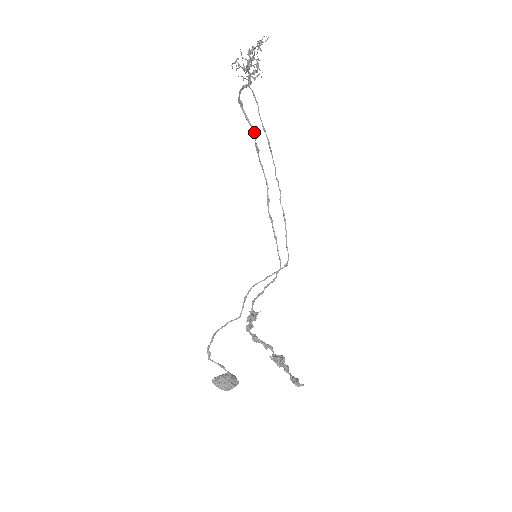
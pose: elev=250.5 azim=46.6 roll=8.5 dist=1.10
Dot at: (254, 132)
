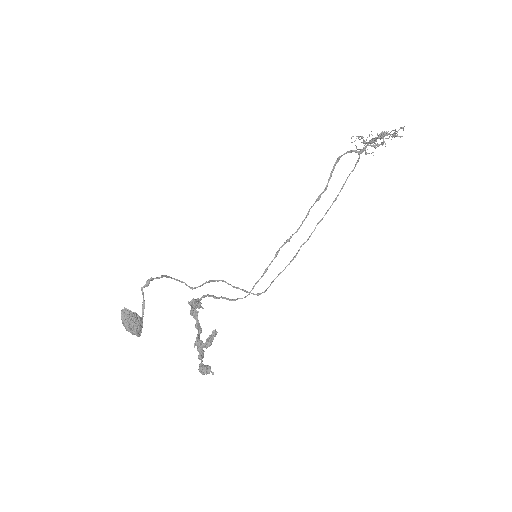
Dot at: occluded
